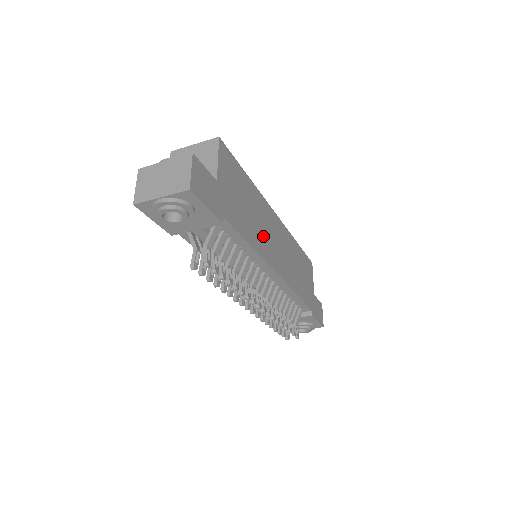
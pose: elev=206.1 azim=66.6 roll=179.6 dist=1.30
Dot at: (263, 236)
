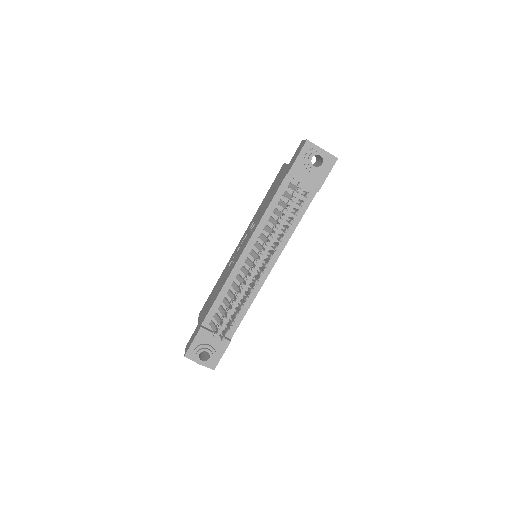
Dot at: occluded
